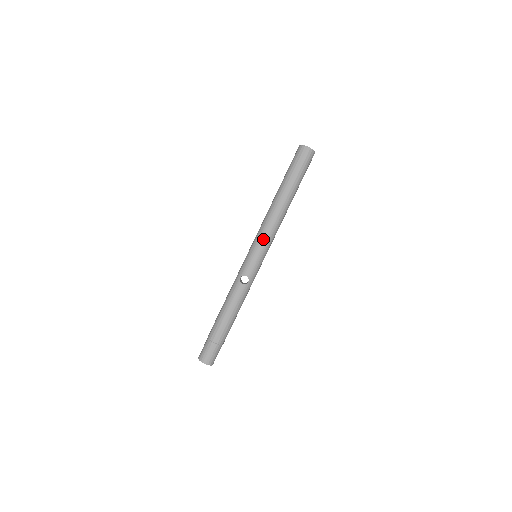
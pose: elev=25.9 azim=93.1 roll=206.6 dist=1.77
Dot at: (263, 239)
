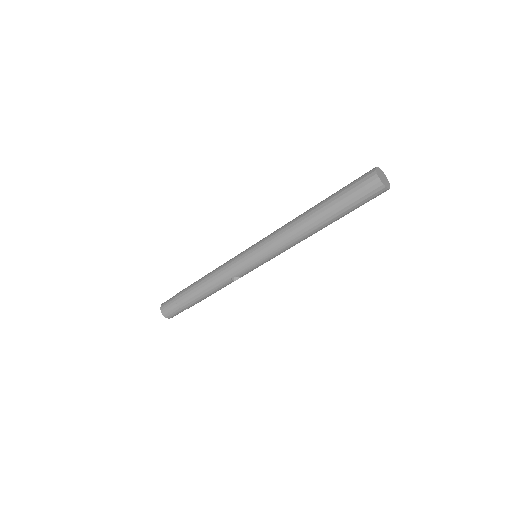
Dot at: (275, 256)
